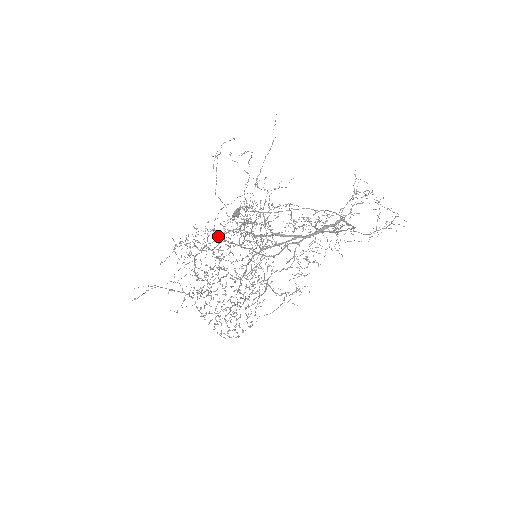
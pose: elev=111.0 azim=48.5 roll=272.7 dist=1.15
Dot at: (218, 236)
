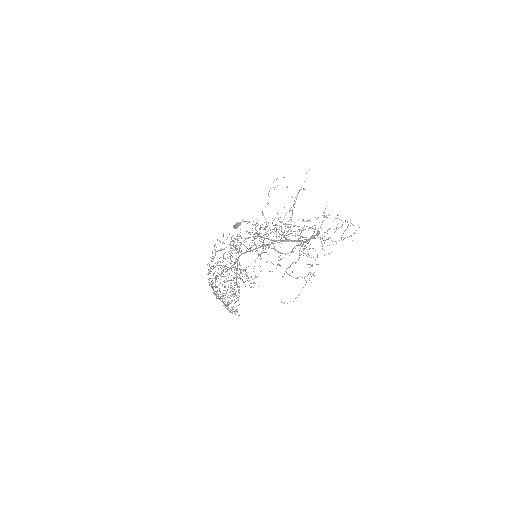
Dot at: (261, 239)
